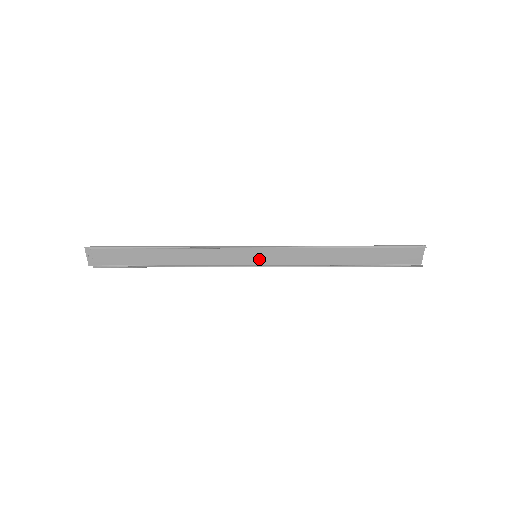
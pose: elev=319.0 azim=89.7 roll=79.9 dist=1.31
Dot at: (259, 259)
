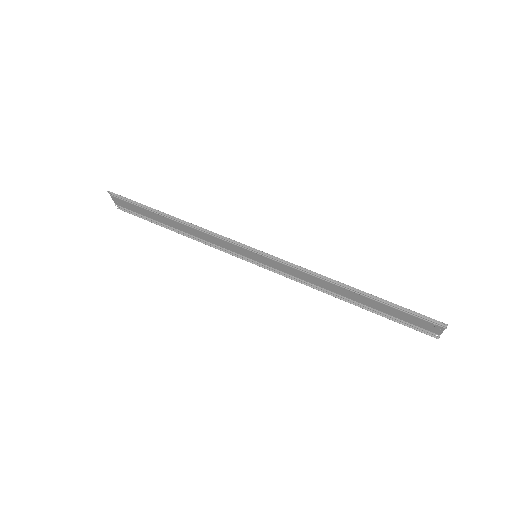
Dot at: (260, 259)
